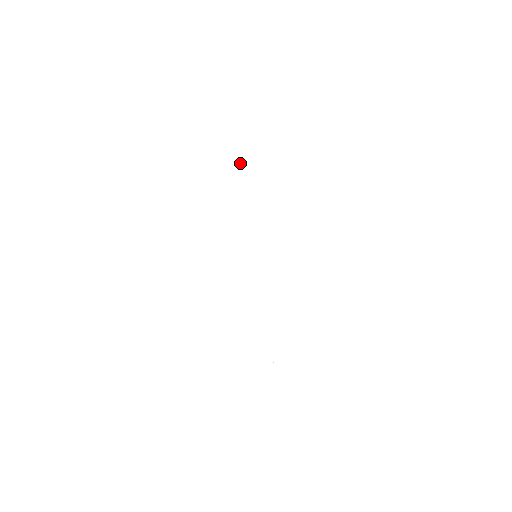
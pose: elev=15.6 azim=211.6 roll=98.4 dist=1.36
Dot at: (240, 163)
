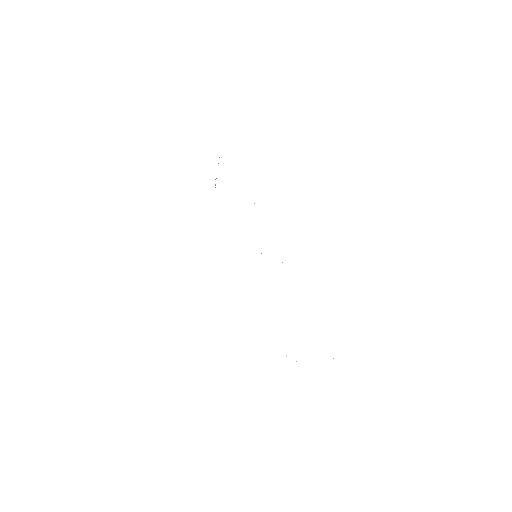
Dot at: occluded
